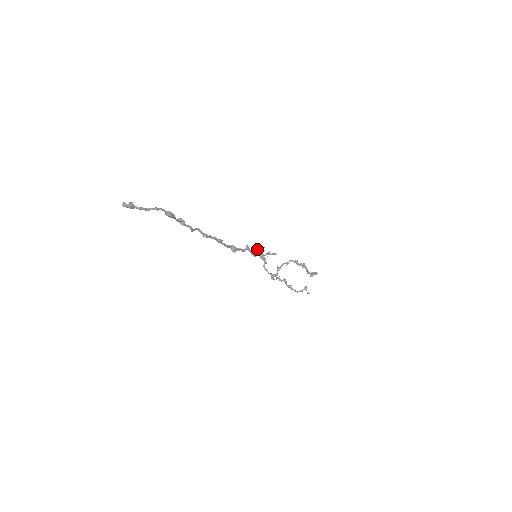
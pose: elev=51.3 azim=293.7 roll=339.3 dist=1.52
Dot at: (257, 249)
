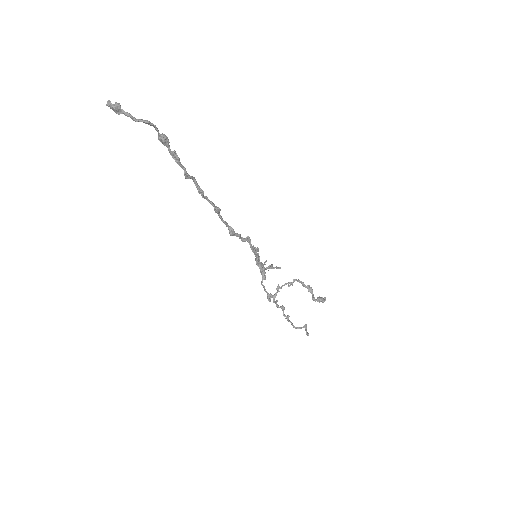
Dot at: (258, 257)
